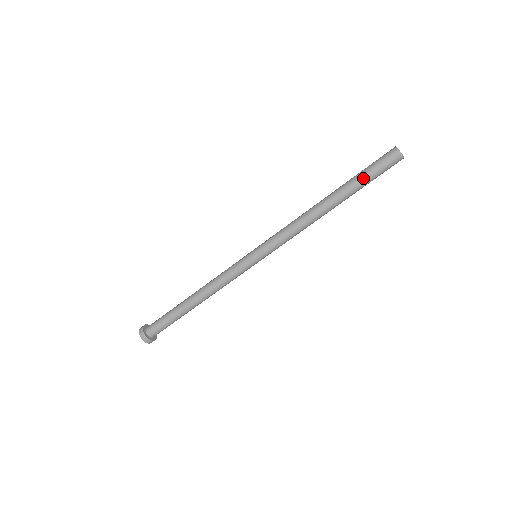
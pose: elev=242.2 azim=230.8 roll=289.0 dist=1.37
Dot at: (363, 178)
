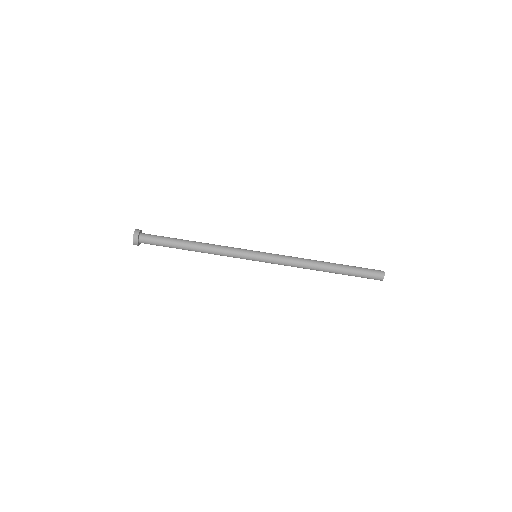
Dot at: (355, 267)
